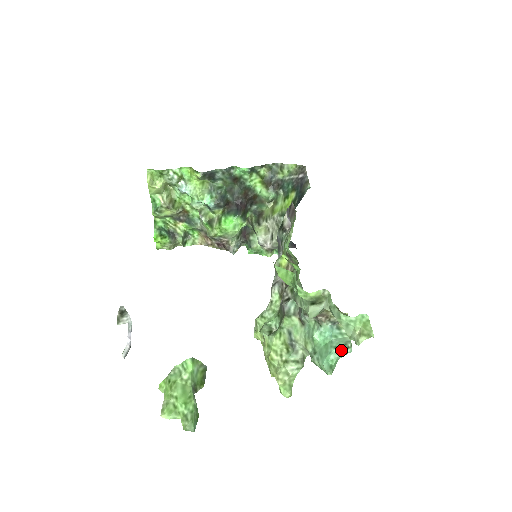
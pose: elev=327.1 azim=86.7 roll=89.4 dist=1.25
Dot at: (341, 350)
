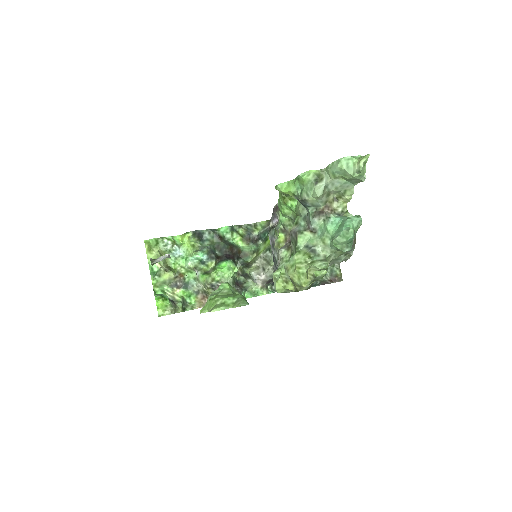
Dot at: (353, 218)
